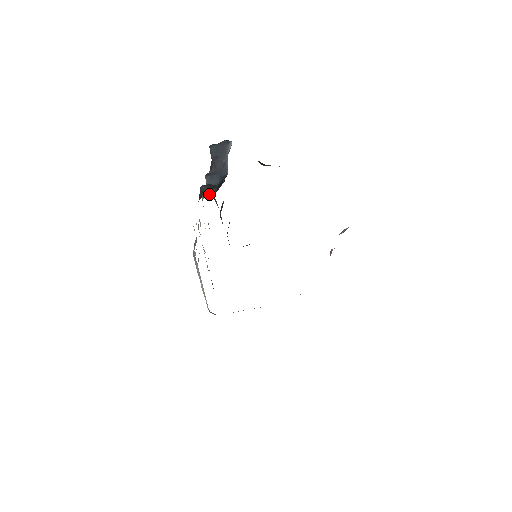
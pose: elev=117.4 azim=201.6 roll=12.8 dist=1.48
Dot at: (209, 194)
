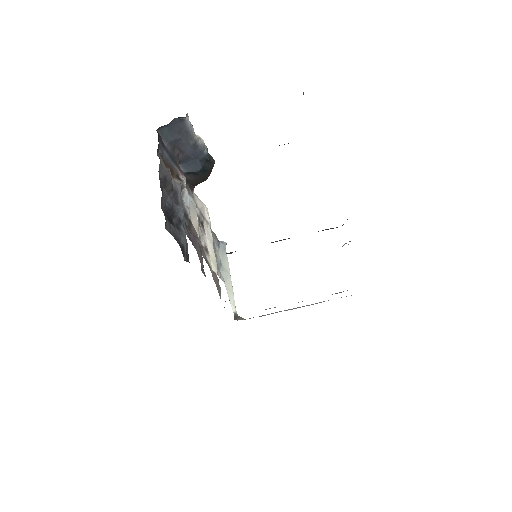
Dot at: (200, 181)
